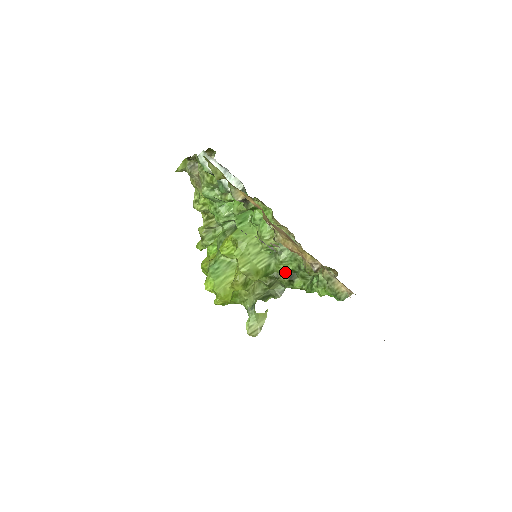
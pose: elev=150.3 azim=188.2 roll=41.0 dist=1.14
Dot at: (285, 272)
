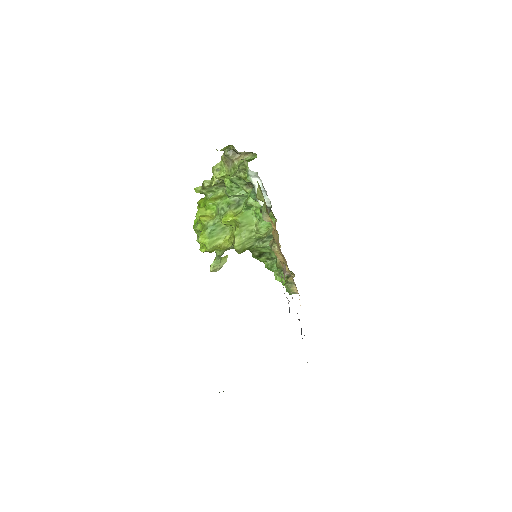
Dot at: (259, 251)
